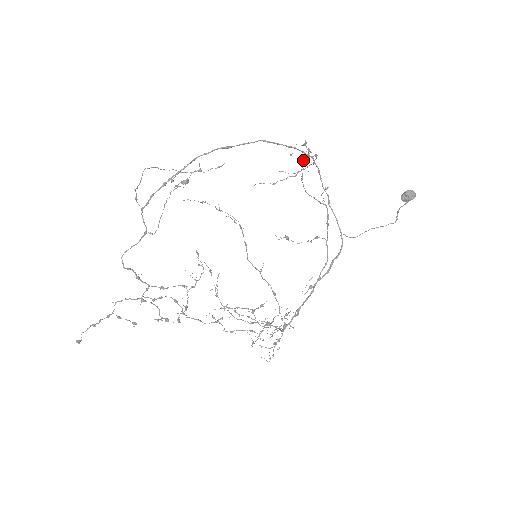
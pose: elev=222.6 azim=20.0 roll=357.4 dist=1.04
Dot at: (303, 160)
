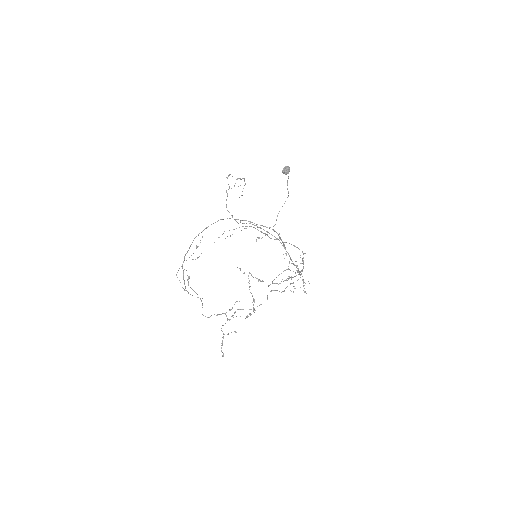
Dot at: (226, 206)
